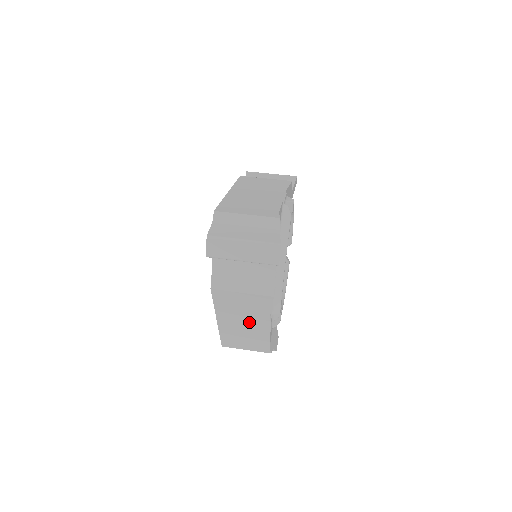
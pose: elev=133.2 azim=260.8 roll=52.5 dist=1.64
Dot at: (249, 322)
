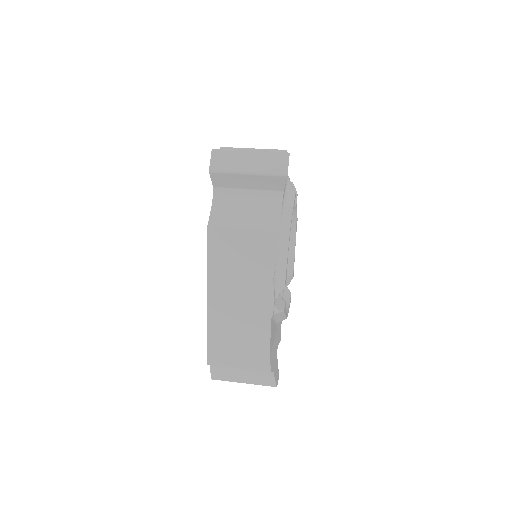
Dot at: (247, 295)
